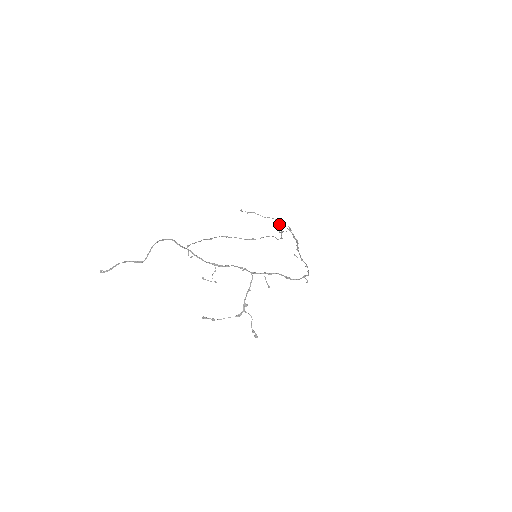
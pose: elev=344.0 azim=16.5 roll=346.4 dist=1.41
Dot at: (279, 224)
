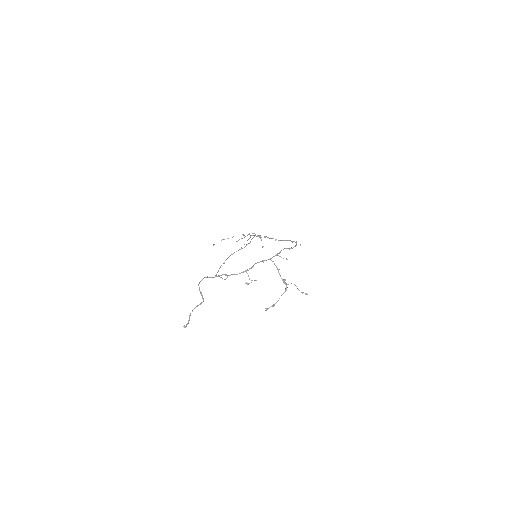
Dot at: occluded
